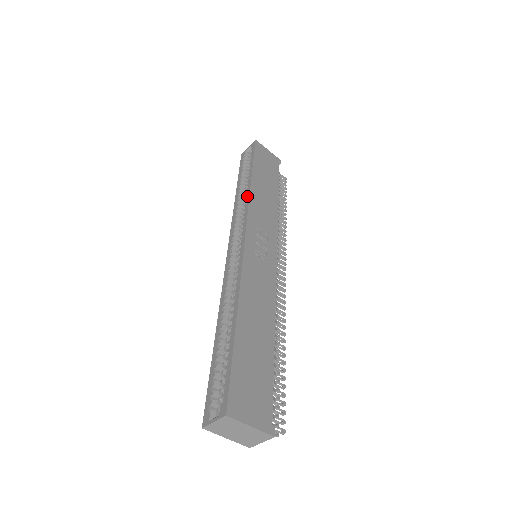
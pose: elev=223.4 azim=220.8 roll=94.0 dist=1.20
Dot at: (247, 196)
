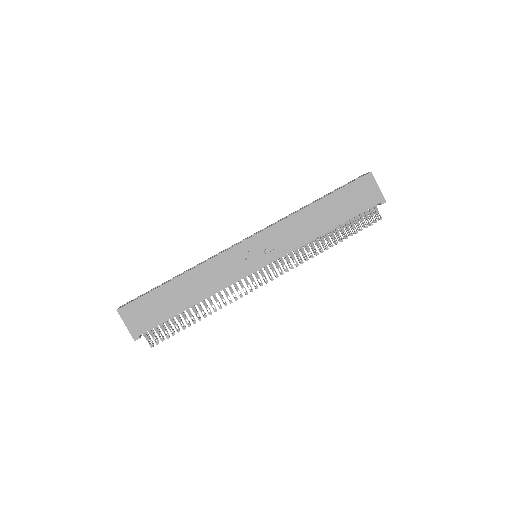
Dot at: (293, 213)
